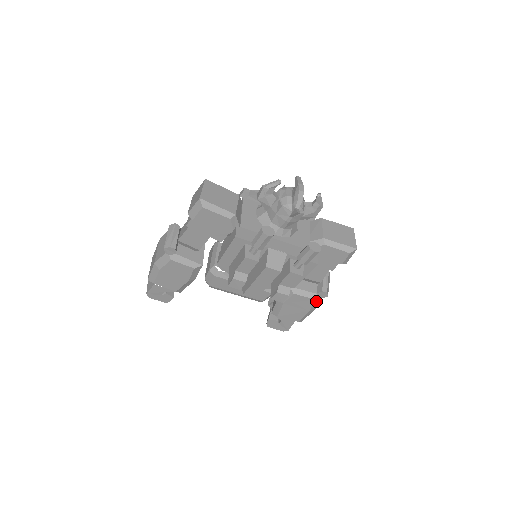
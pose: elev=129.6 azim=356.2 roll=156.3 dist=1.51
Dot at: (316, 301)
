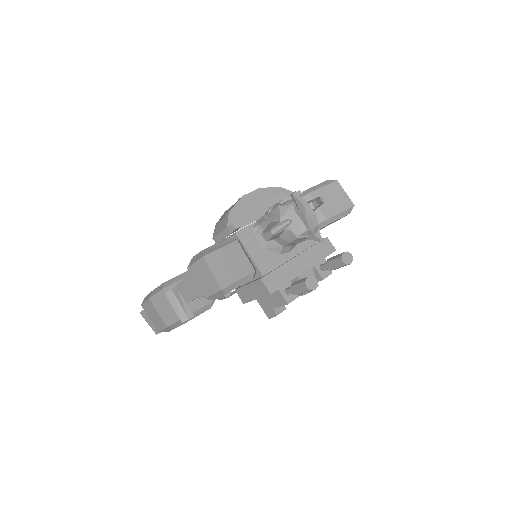
Dot at: occluded
